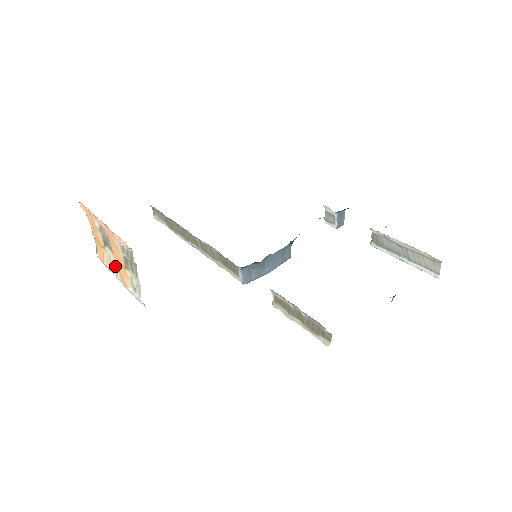
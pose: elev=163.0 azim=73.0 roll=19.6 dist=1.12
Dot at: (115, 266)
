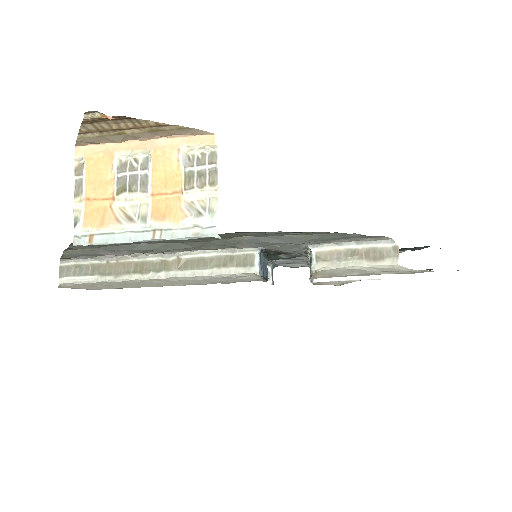
Dot at: (139, 213)
